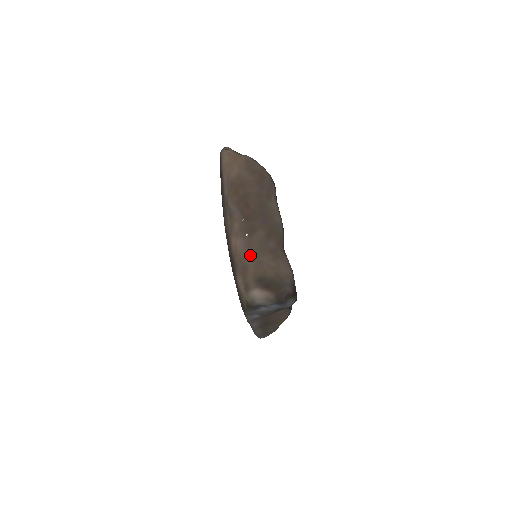
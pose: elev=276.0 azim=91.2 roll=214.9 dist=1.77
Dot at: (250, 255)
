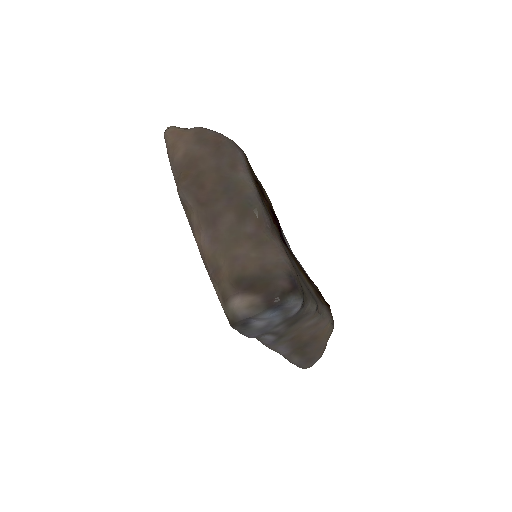
Dot at: (219, 251)
